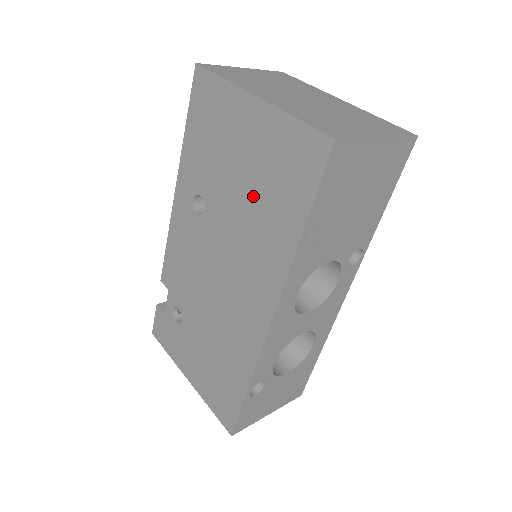
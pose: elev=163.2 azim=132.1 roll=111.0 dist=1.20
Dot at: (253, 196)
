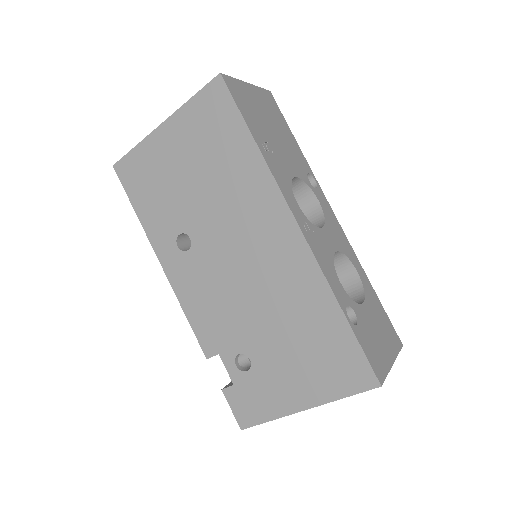
Dot at: (210, 173)
